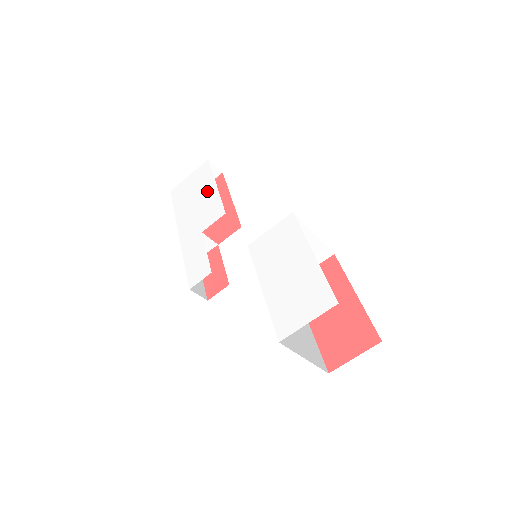
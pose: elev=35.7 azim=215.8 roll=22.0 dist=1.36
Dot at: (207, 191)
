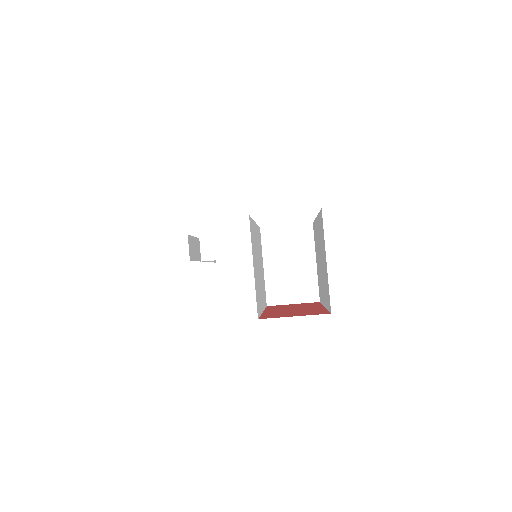
Dot at: occluded
